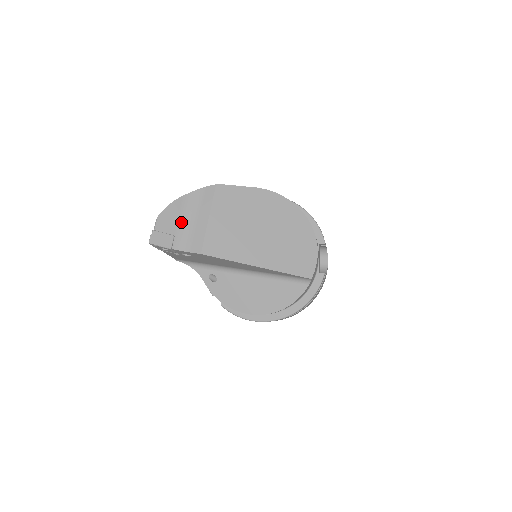
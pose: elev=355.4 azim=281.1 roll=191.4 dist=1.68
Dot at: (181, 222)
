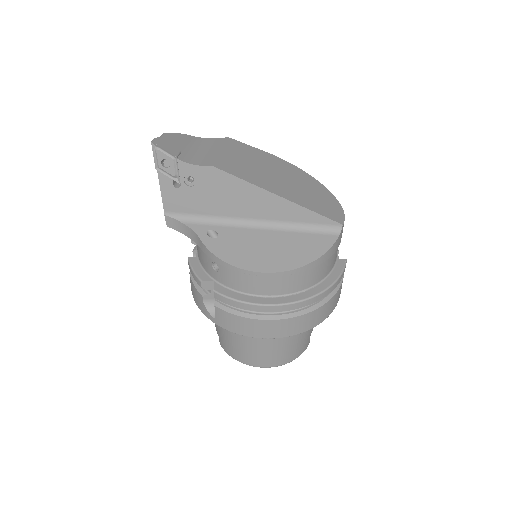
Dot at: (189, 148)
